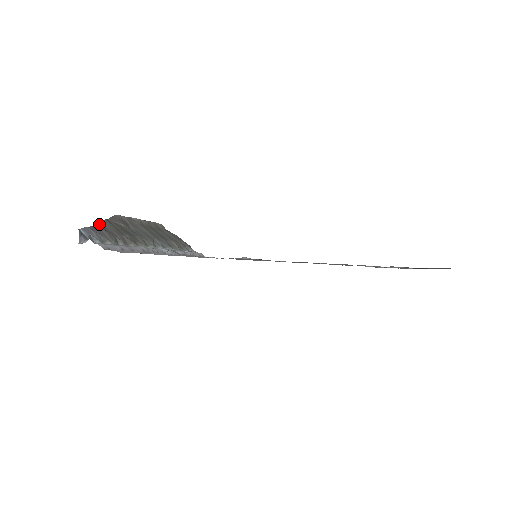
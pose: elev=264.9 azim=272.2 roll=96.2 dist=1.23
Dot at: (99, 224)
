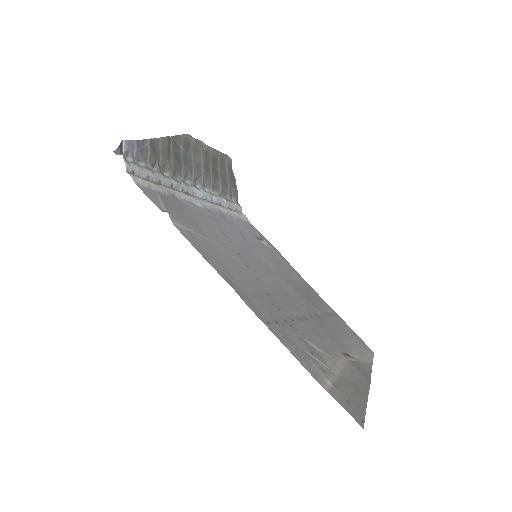
Dot at: (154, 140)
